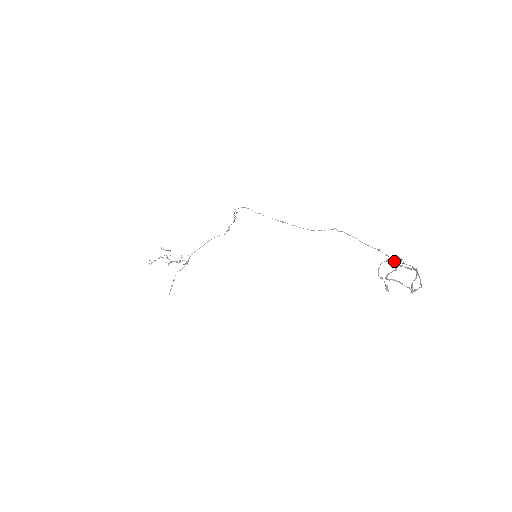
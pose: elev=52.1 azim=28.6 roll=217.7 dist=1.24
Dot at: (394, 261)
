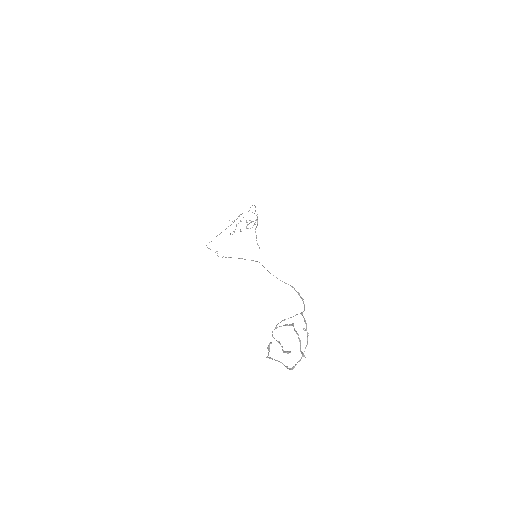
Dot at: occluded
